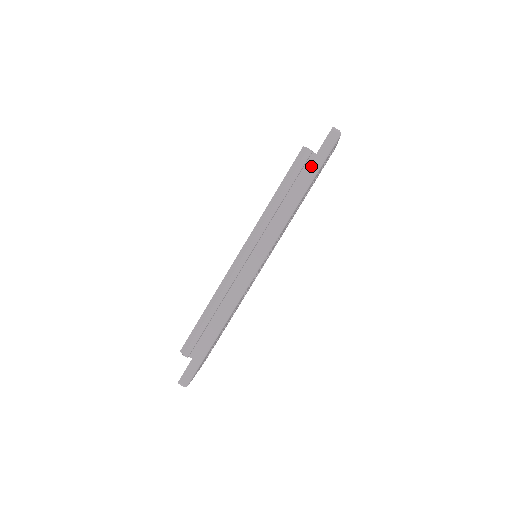
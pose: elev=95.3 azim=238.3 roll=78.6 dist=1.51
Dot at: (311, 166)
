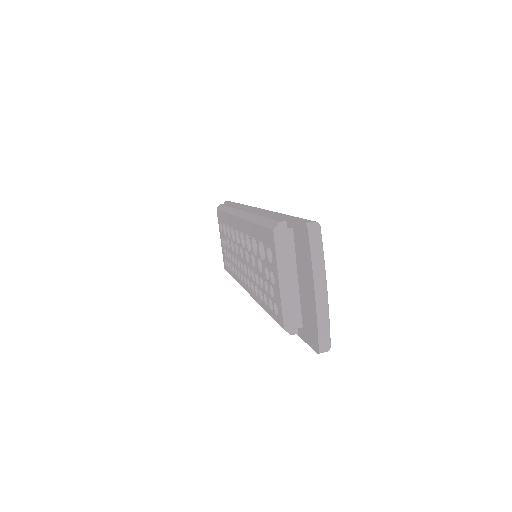
Dot at: occluded
